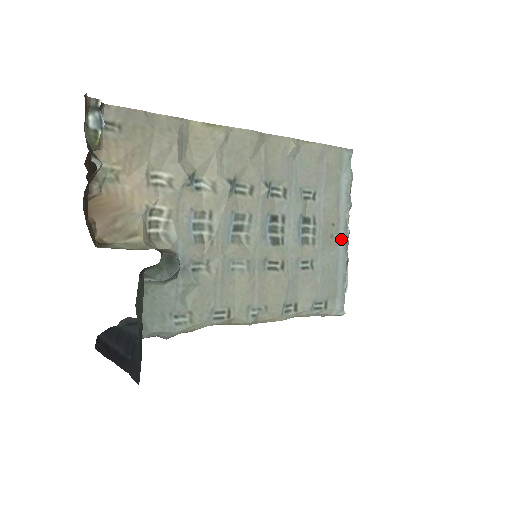
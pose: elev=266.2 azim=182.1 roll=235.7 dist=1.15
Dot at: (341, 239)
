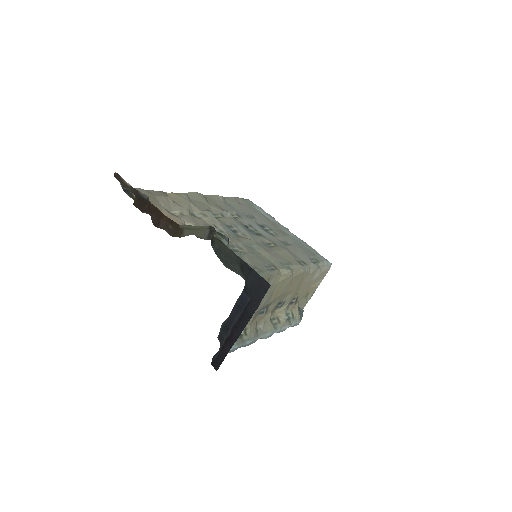
Dot at: (287, 232)
